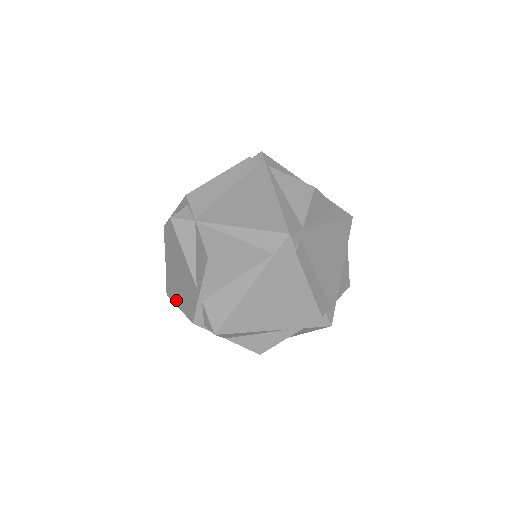
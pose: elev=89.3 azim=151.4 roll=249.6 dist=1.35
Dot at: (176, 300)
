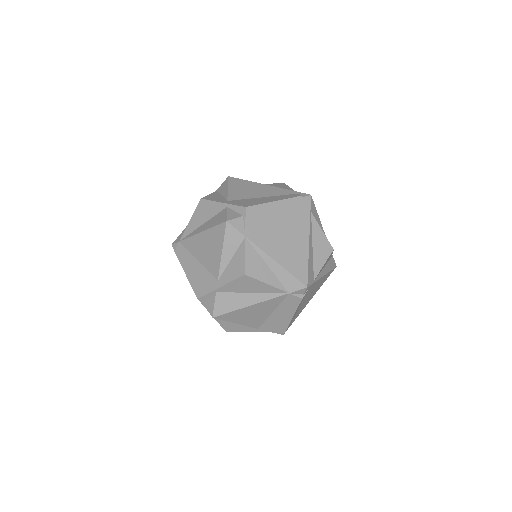
Dot at: (185, 266)
